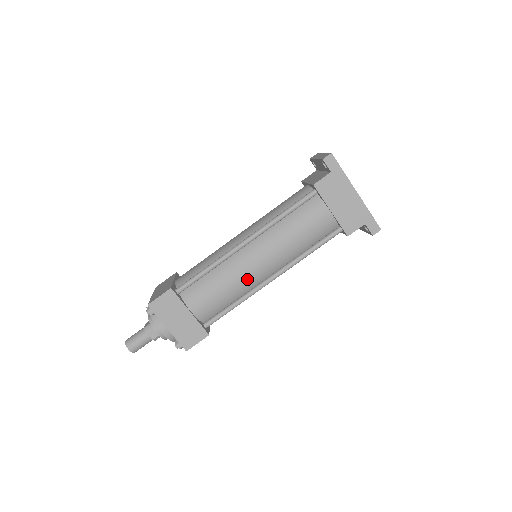
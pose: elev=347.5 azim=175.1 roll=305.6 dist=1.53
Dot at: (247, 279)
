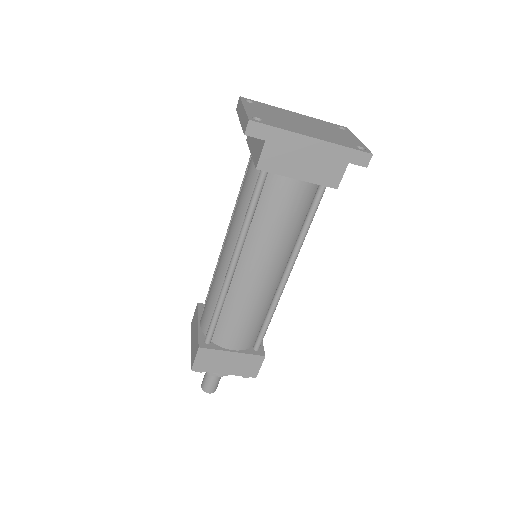
Dot at: (262, 295)
